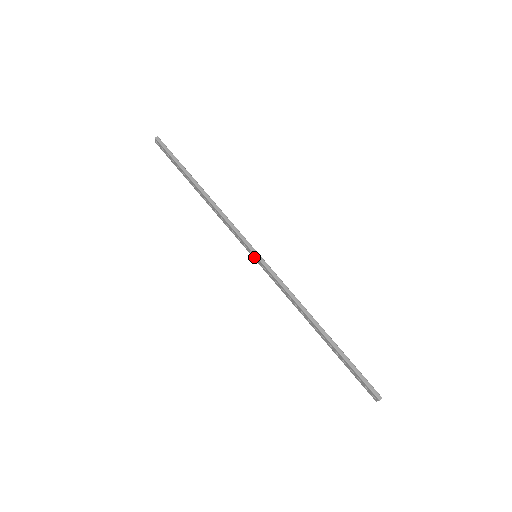
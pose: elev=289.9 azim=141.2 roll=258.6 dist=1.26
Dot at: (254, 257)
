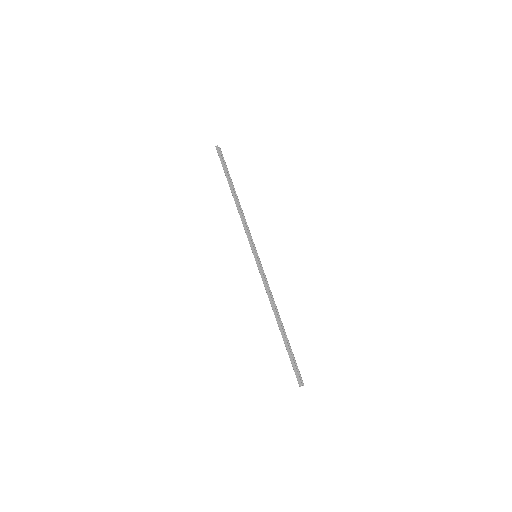
Dot at: (255, 256)
